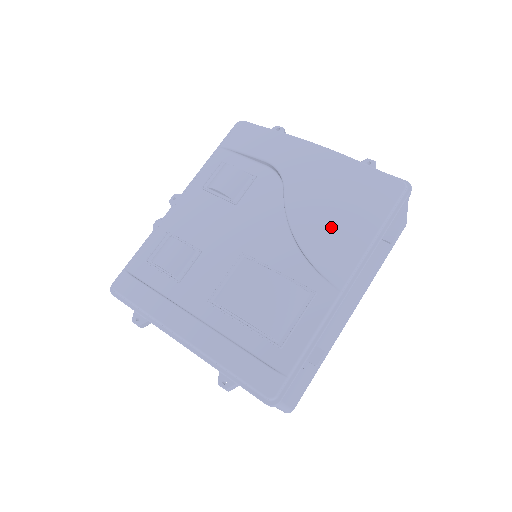
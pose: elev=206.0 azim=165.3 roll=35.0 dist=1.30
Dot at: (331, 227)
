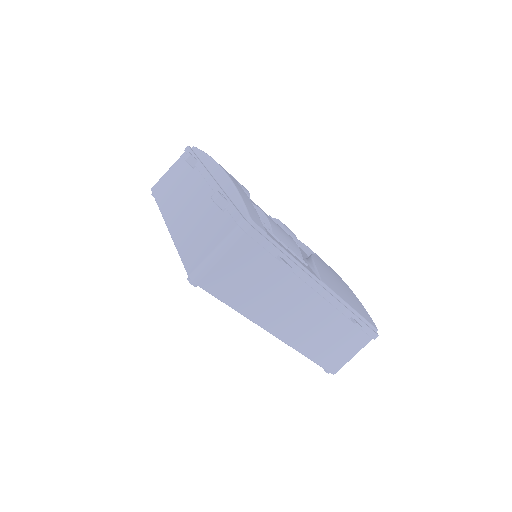
Dot at: (333, 279)
